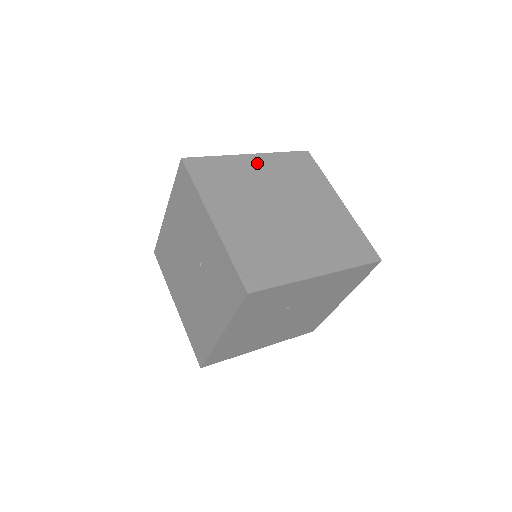
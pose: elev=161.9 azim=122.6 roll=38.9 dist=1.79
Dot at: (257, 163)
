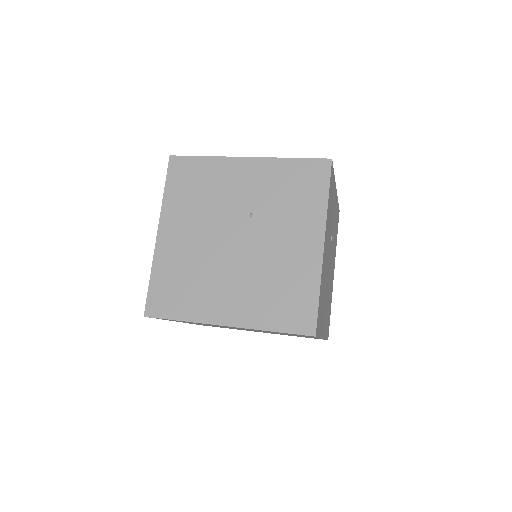
Dot at: occluded
